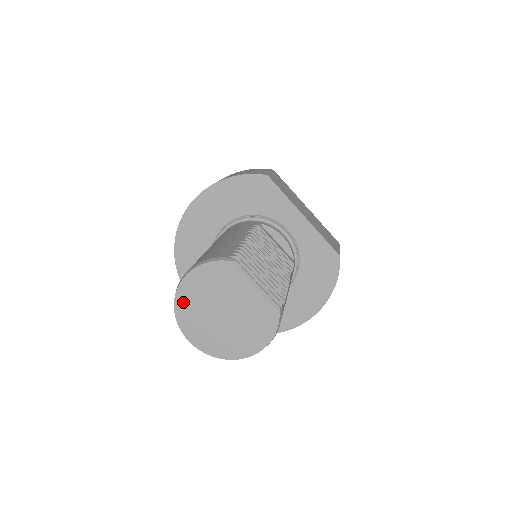
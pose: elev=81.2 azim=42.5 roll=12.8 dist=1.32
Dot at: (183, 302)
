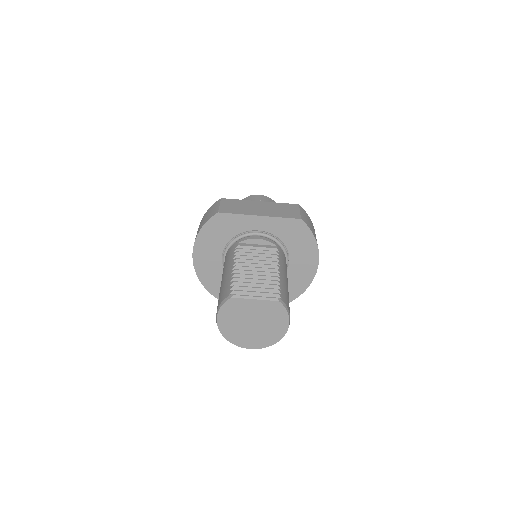
Dot at: (228, 334)
